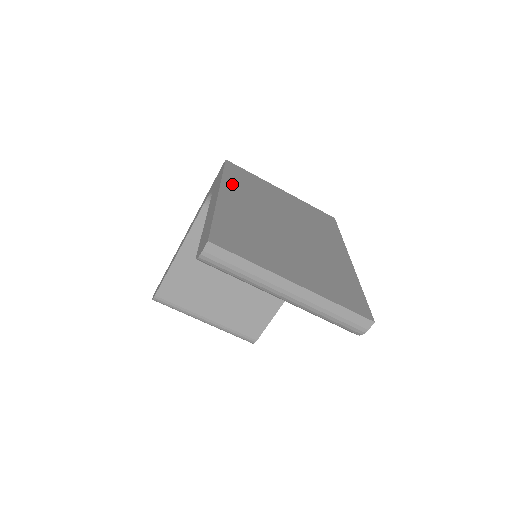
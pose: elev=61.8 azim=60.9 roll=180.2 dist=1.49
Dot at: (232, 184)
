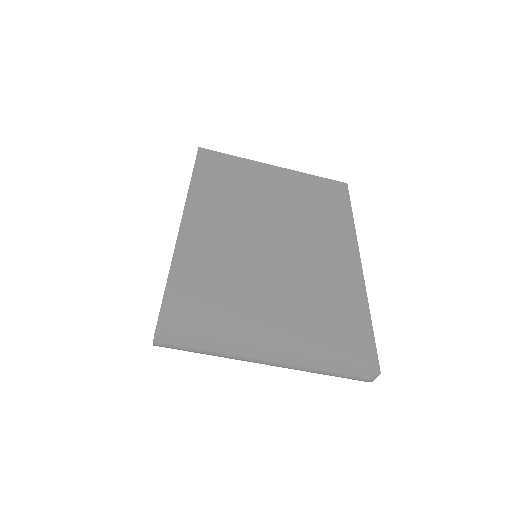
Dot at: (202, 195)
